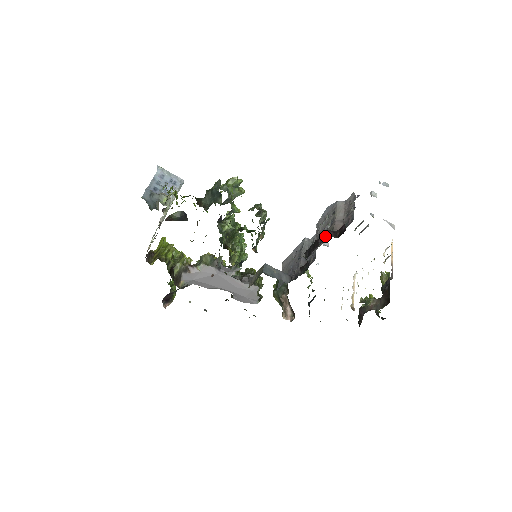
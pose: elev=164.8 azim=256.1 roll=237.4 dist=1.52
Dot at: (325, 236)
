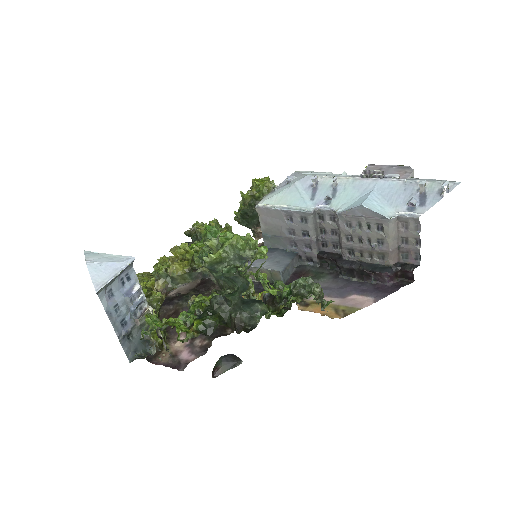
Dot at: (386, 281)
